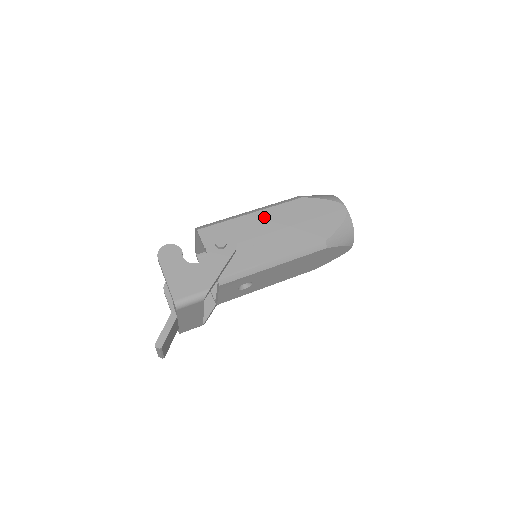
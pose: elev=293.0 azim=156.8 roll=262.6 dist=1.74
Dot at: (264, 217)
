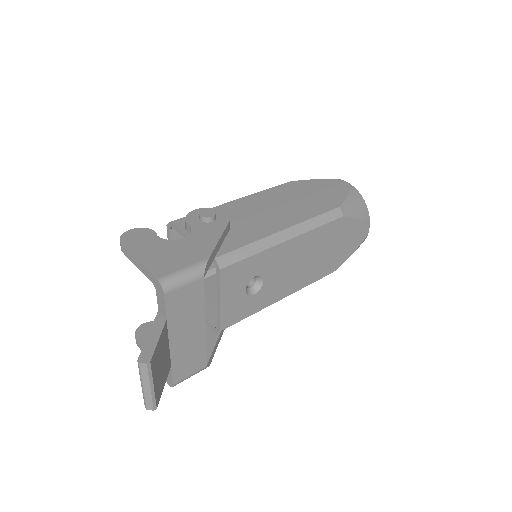
Dot at: (253, 200)
